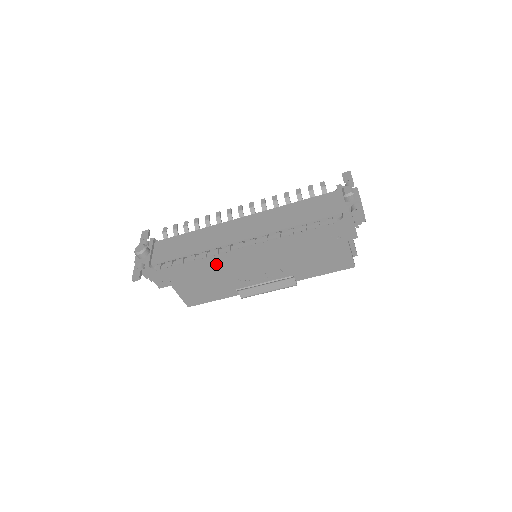
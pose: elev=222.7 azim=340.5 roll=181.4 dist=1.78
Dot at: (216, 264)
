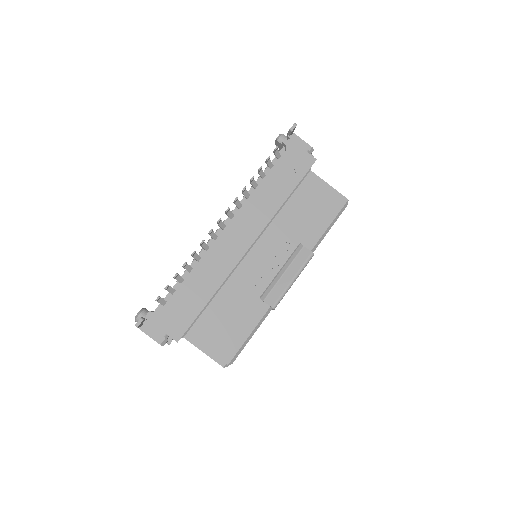
Dot at: (215, 268)
